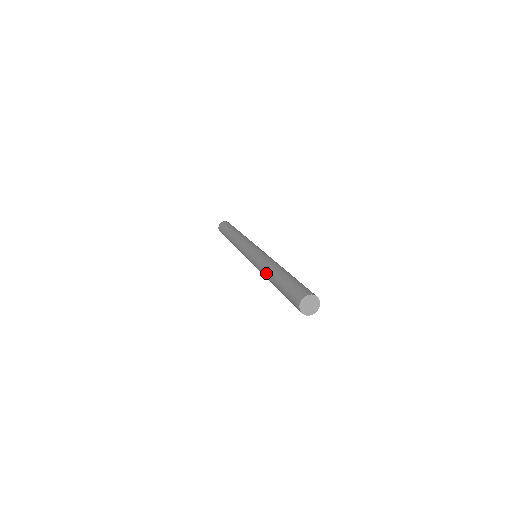
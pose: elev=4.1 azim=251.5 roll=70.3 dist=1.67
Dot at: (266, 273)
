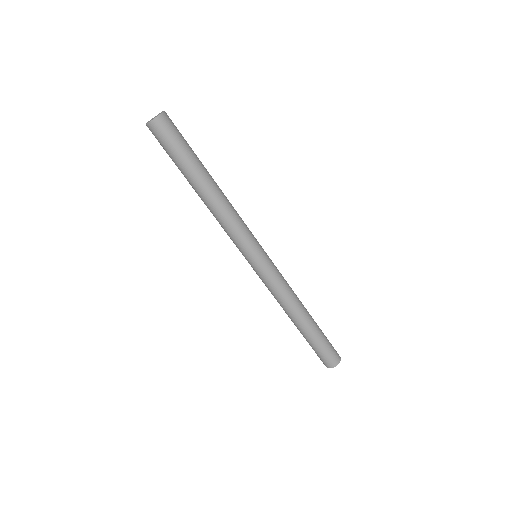
Dot at: occluded
